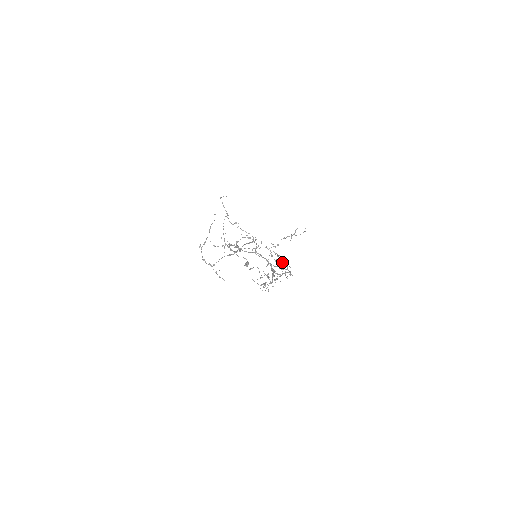
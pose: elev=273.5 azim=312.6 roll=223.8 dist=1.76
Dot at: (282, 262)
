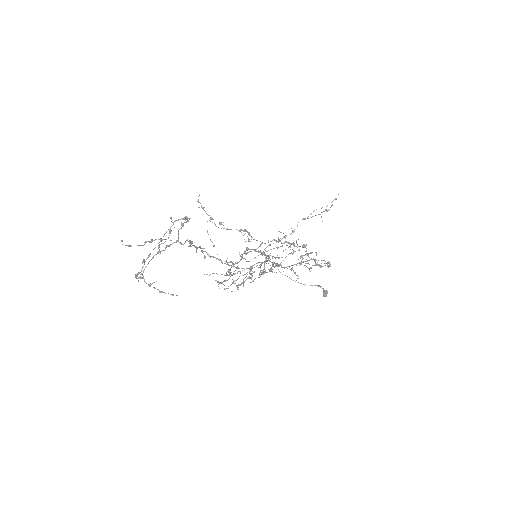
Dot at: (298, 250)
